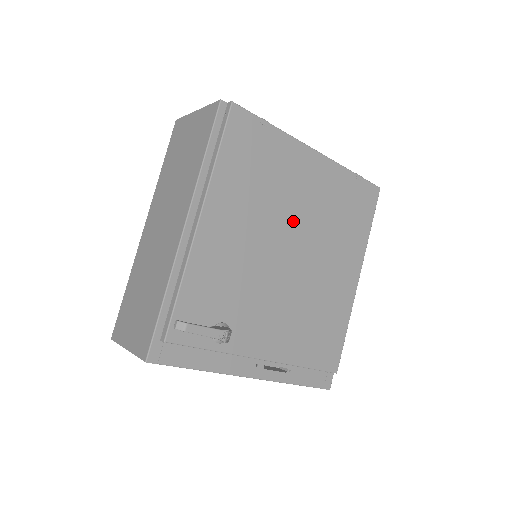
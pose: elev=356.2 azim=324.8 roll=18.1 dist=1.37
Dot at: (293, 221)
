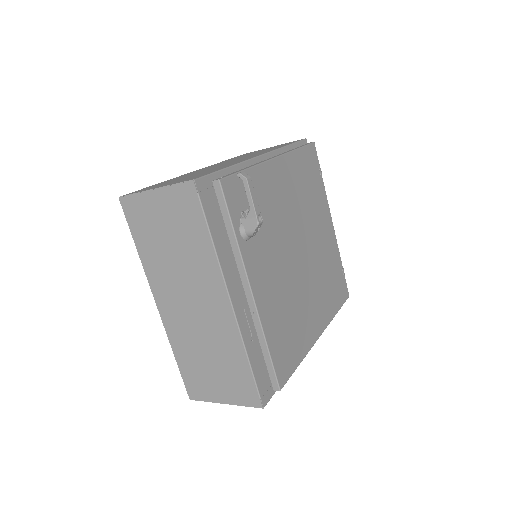
Dot at: (309, 237)
